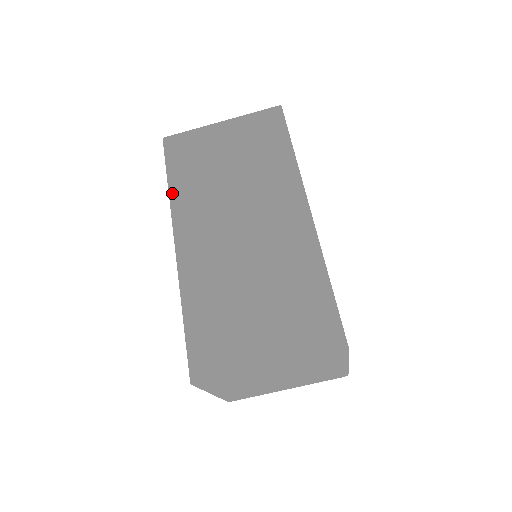
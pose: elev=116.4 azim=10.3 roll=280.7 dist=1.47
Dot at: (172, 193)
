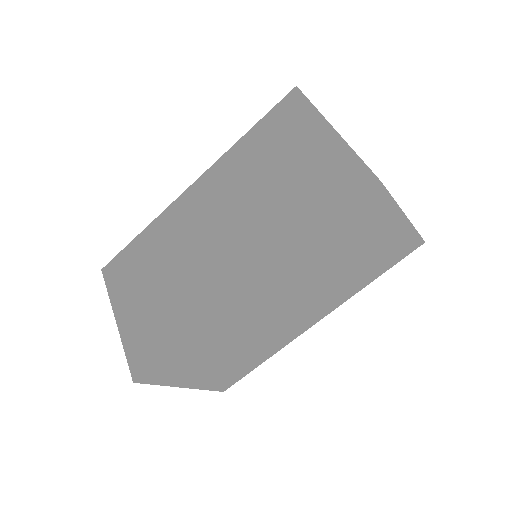
Dot at: (303, 248)
